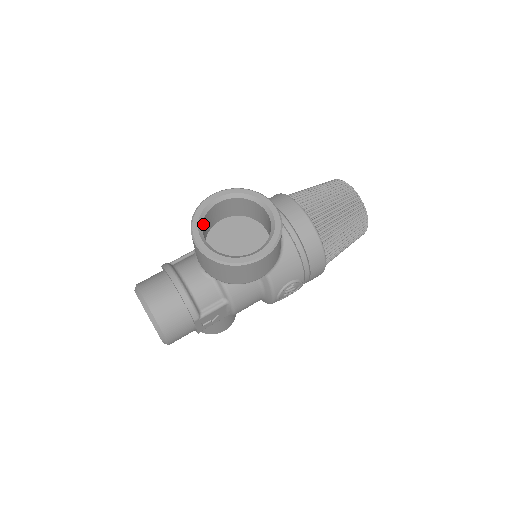
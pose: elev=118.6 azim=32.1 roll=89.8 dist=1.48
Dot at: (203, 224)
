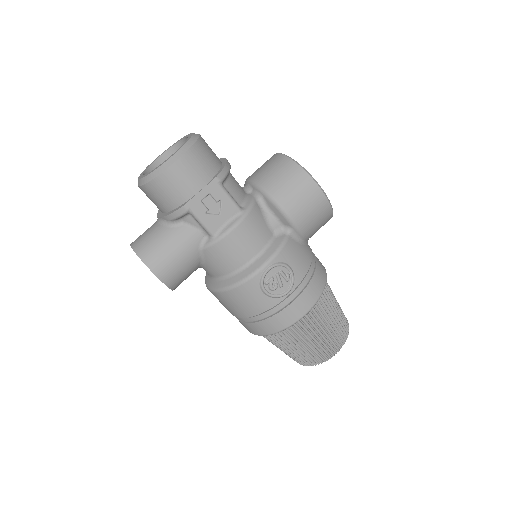
Dot at: occluded
